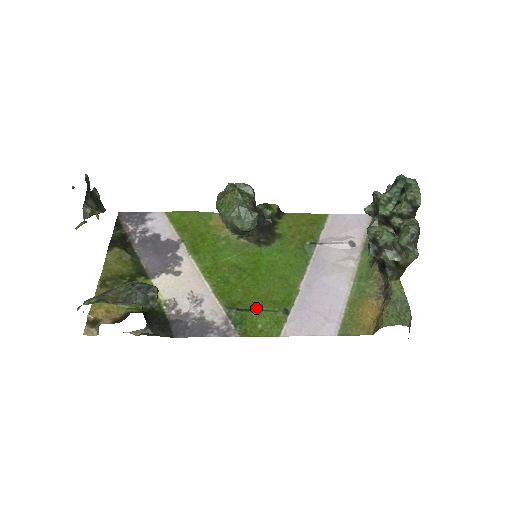
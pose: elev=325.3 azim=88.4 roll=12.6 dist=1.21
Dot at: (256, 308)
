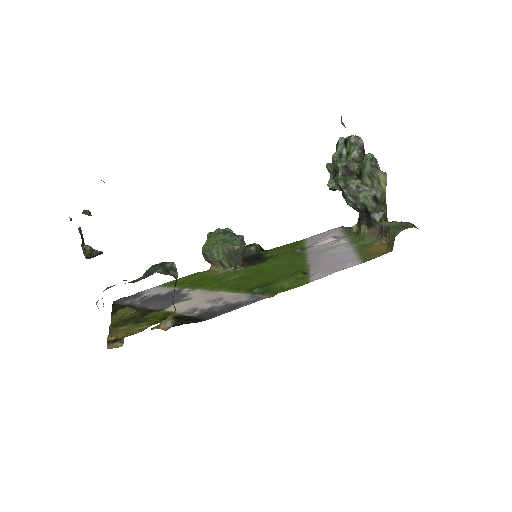
Dot at: (276, 281)
